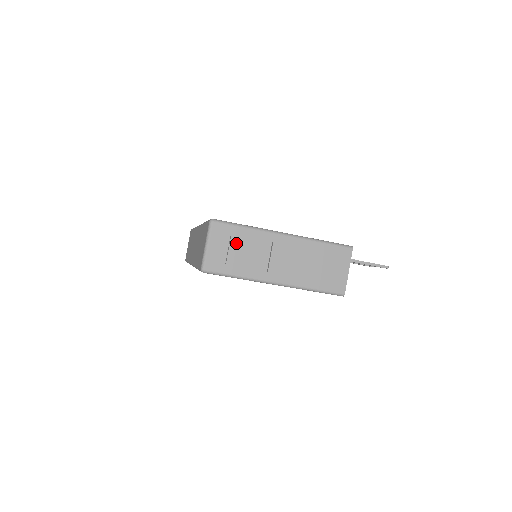
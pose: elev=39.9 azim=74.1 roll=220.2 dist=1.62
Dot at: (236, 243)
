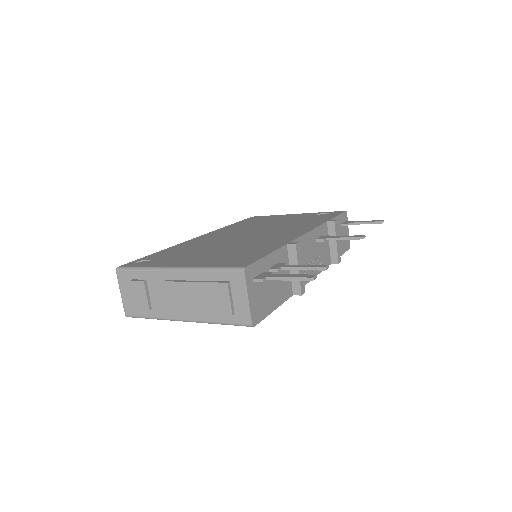
Dot at: (136, 288)
